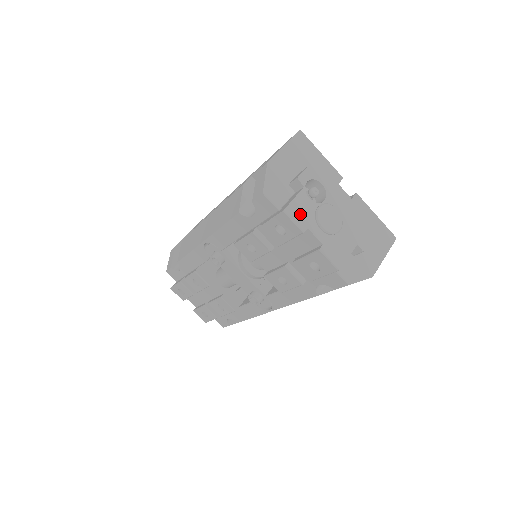
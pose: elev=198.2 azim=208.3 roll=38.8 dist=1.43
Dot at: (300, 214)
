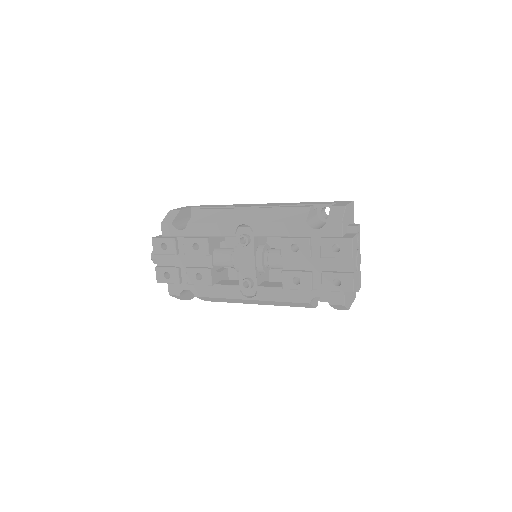
Dot at: (354, 247)
